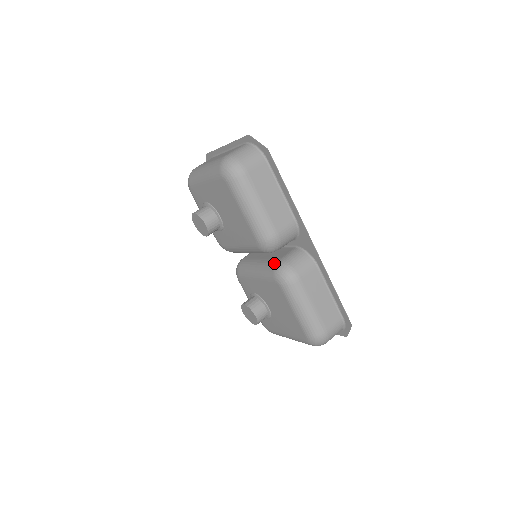
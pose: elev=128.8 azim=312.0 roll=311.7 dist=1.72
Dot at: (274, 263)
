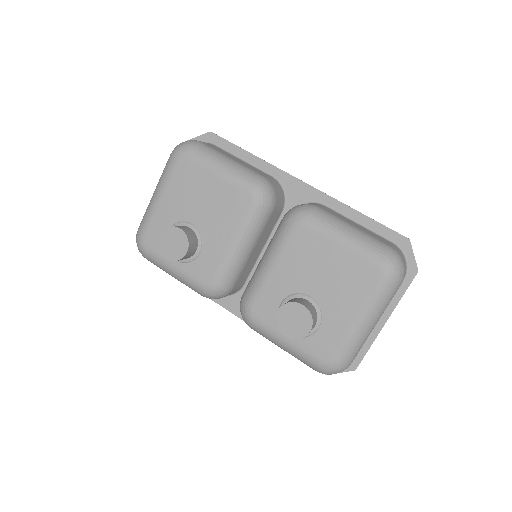
Dot at: occluded
